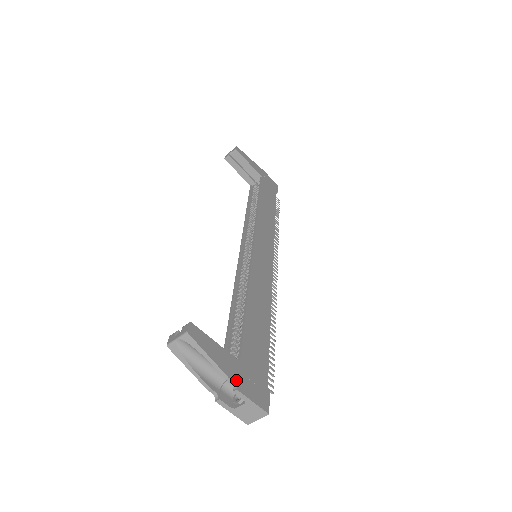
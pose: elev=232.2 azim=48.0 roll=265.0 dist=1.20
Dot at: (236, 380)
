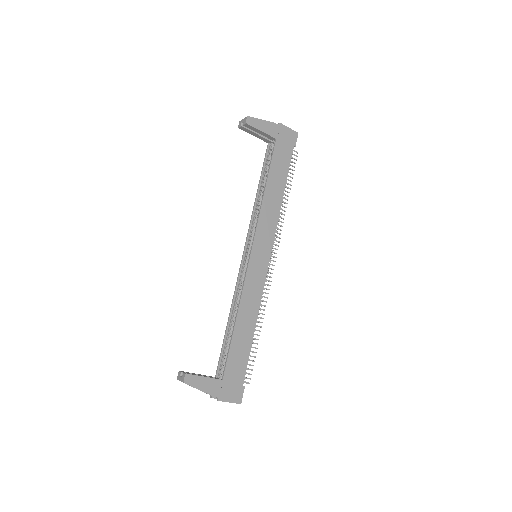
Dot at: (218, 395)
